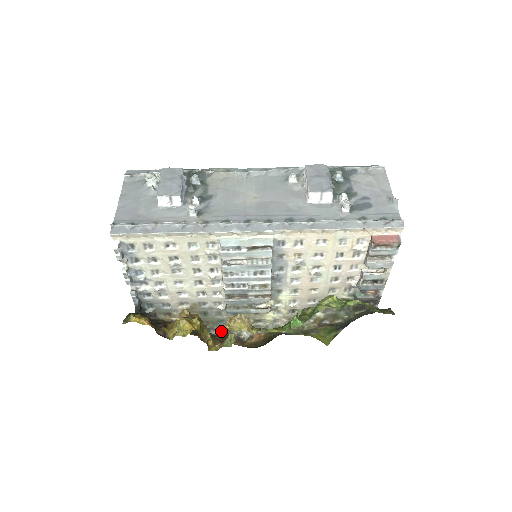
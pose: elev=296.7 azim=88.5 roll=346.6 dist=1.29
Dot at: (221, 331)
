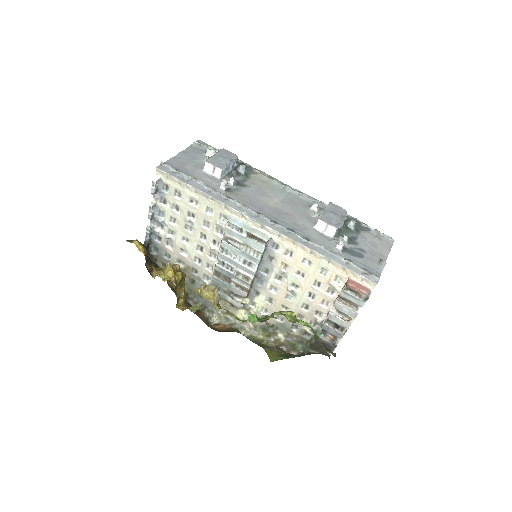
Dot at: occluded
